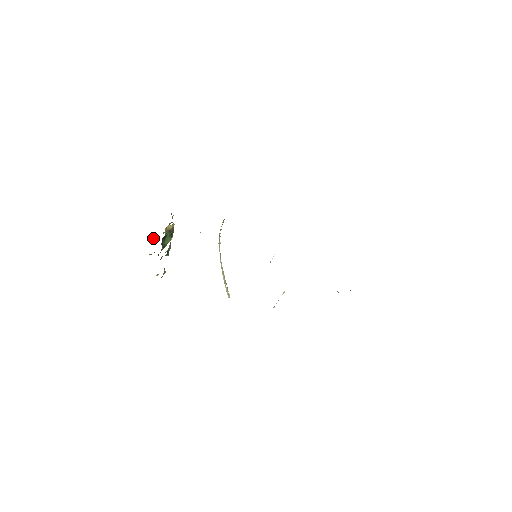
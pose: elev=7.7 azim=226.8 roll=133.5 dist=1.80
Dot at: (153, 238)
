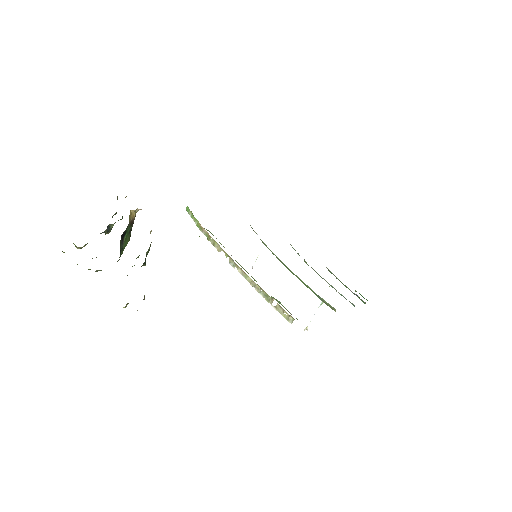
Dot at: occluded
